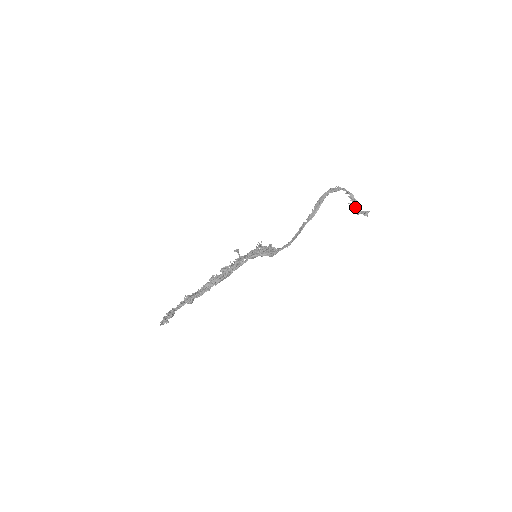
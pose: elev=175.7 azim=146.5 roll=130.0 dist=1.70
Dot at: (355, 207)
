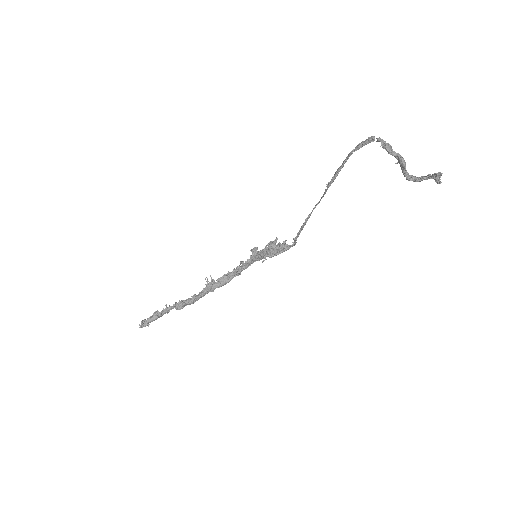
Dot at: (402, 168)
